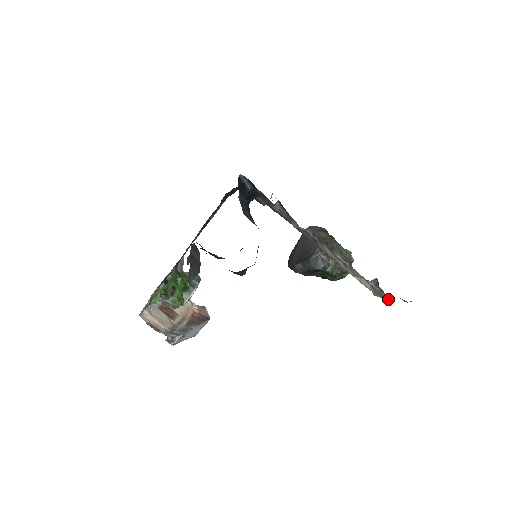
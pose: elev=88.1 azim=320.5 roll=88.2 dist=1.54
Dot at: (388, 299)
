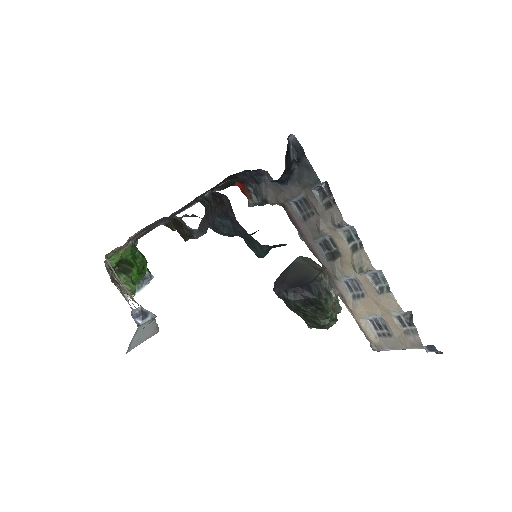
Dot at: (417, 342)
